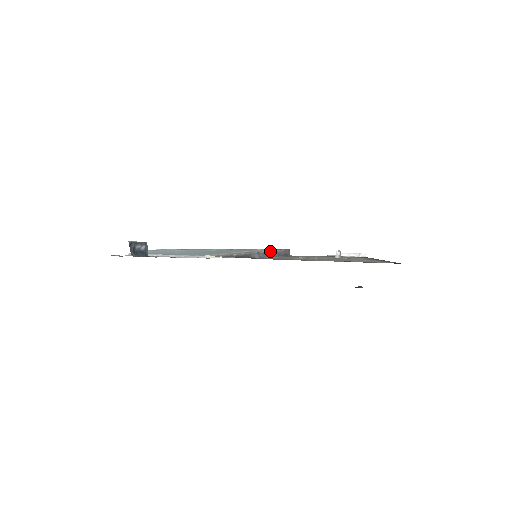
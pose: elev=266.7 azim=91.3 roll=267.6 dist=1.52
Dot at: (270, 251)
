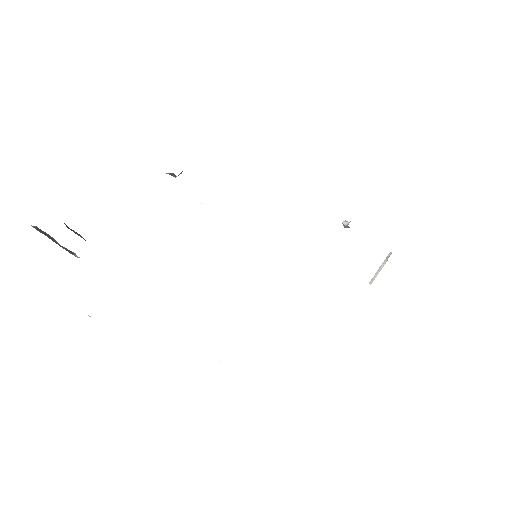
Dot at: occluded
